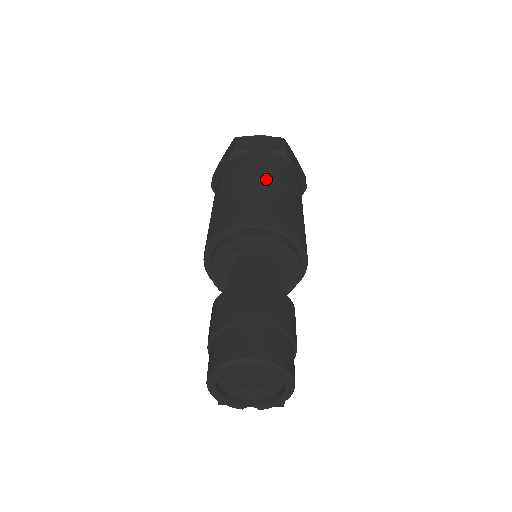
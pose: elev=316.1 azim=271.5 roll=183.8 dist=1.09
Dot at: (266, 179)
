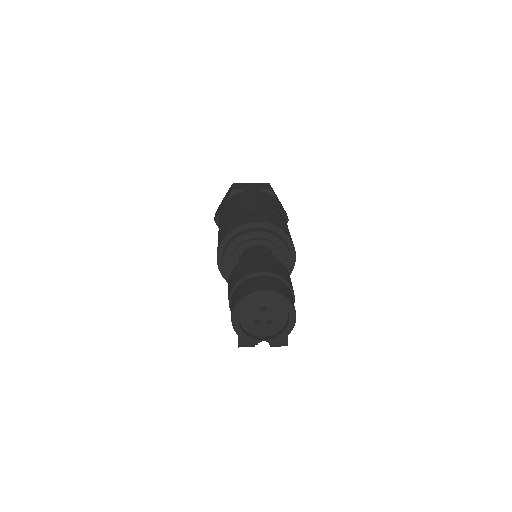
Dot at: (260, 203)
